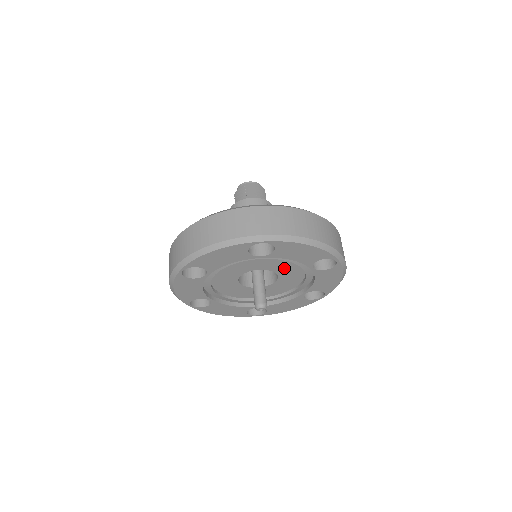
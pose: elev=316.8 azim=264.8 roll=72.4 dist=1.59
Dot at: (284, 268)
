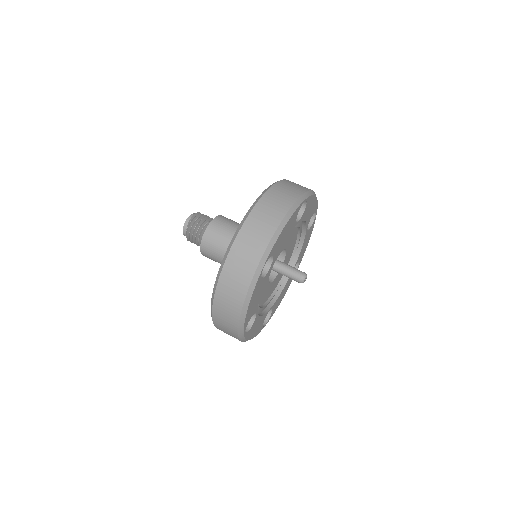
Dot at: (291, 242)
